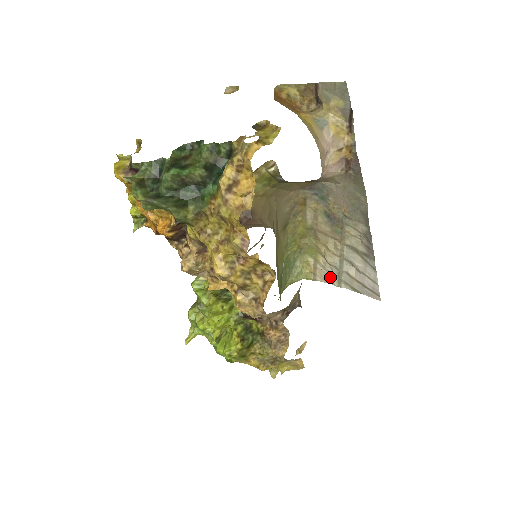
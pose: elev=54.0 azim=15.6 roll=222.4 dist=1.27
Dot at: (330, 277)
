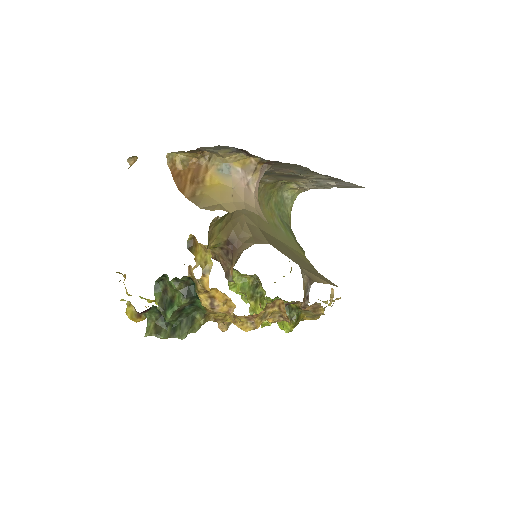
Dot at: (317, 188)
